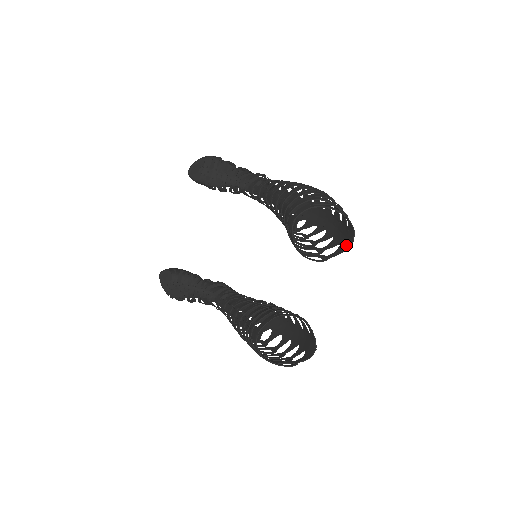
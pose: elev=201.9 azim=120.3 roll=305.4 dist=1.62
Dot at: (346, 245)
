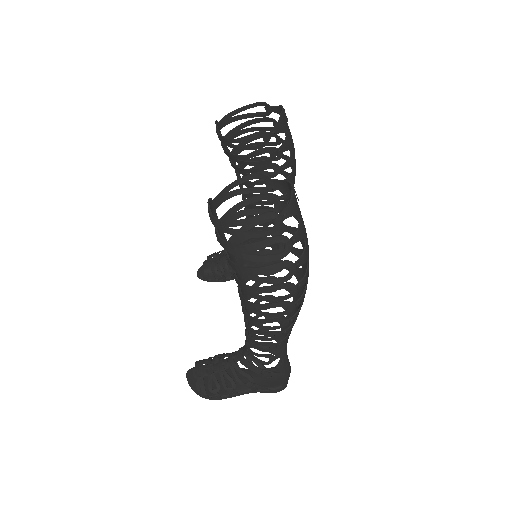
Dot at: (281, 118)
